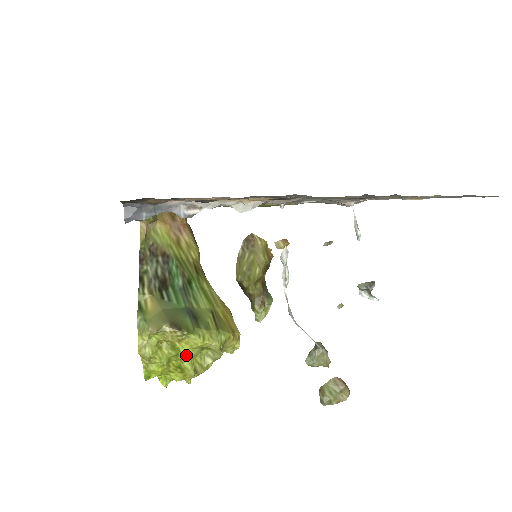
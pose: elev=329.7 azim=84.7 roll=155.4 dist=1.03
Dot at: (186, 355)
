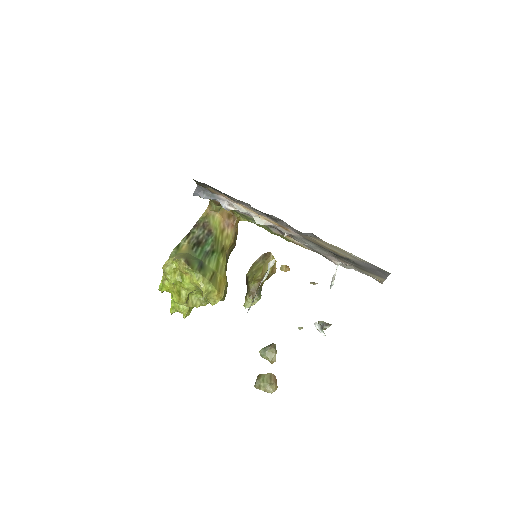
Dot at: (185, 285)
